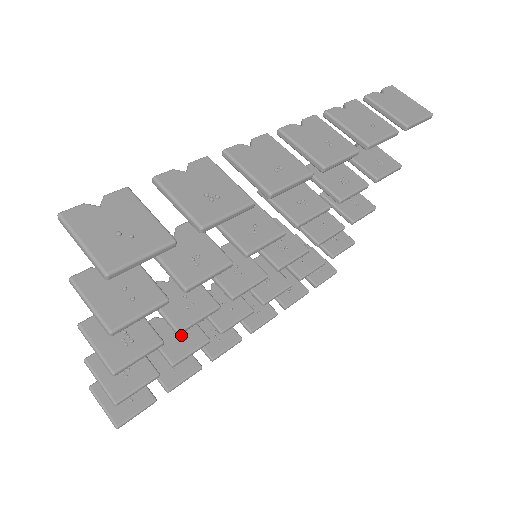
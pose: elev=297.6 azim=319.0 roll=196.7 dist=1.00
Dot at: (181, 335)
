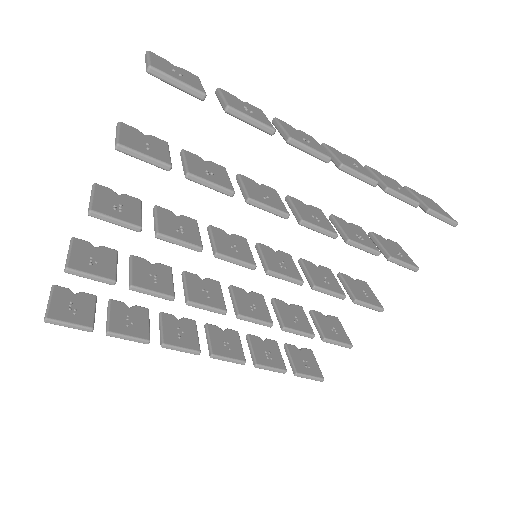
Dot at: (155, 278)
